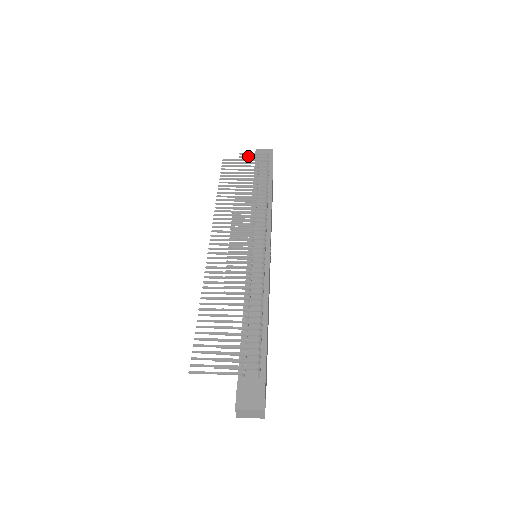
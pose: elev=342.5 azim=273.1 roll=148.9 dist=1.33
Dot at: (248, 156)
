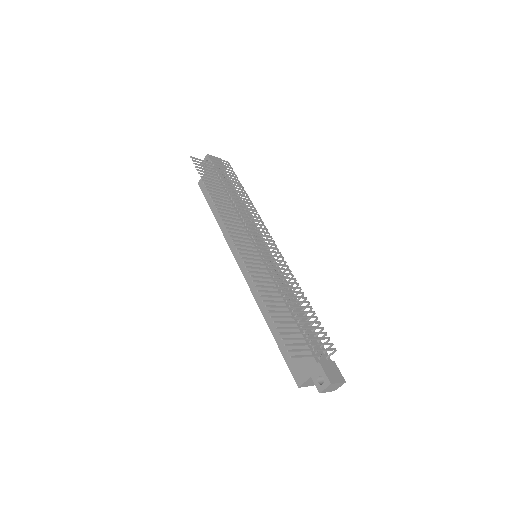
Dot at: (217, 160)
